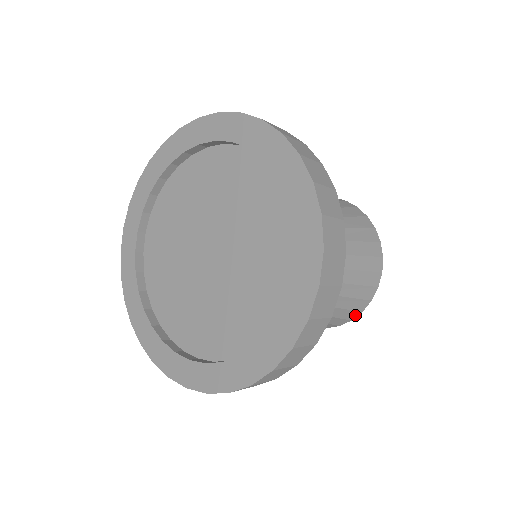
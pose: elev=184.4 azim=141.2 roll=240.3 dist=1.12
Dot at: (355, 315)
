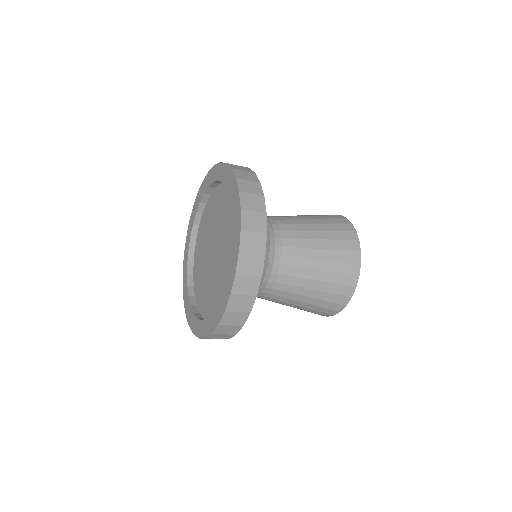
Dot at: (346, 300)
